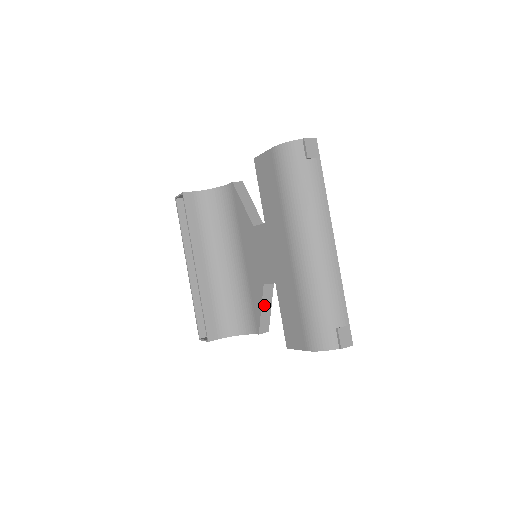
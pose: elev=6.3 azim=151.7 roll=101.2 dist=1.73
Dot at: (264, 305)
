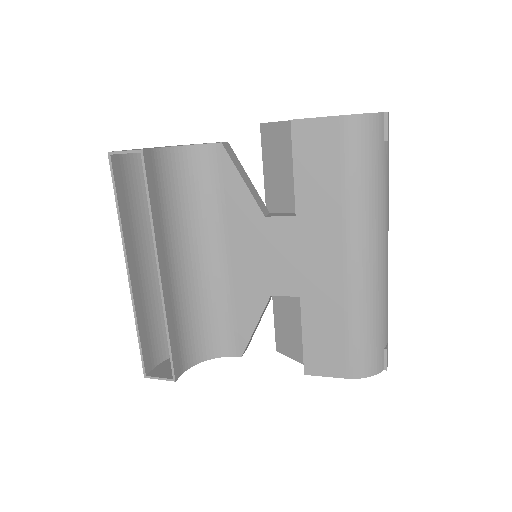
Dot at: (259, 320)
